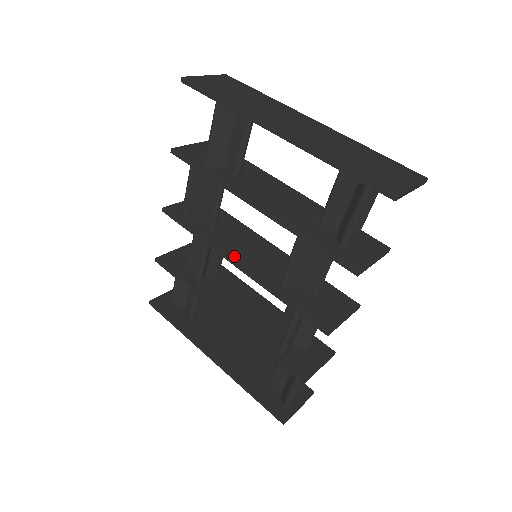
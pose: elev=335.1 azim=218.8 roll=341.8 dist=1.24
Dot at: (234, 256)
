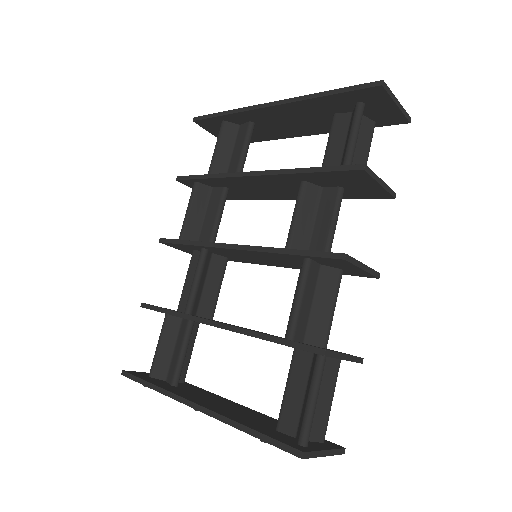
Dot at: occluded
